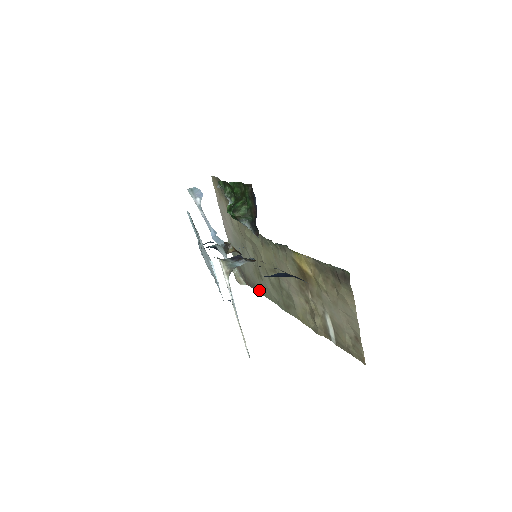
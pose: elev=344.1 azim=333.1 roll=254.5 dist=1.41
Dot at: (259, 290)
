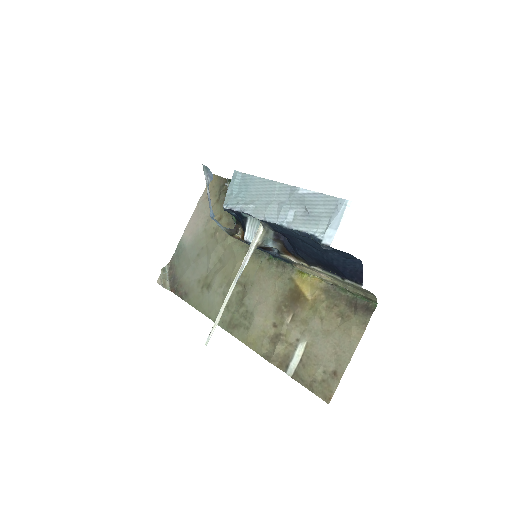
Dot at: (191, 300)
